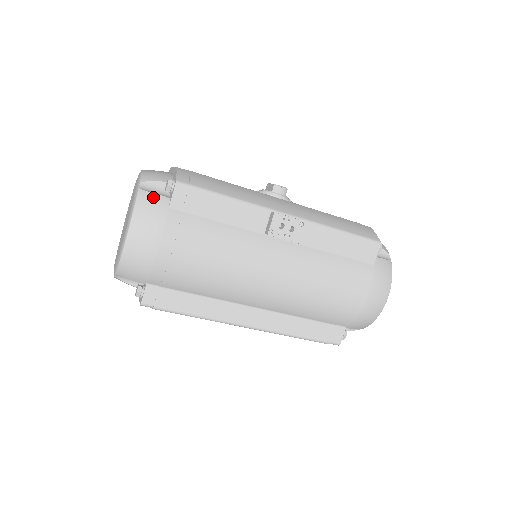
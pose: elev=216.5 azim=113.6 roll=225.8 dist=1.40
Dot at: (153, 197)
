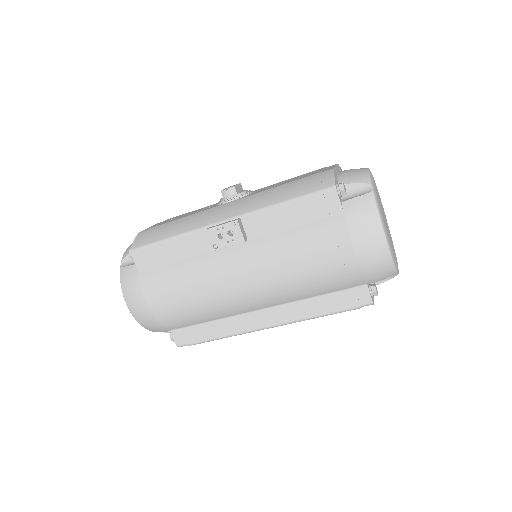
Dot at: (128, 270)
